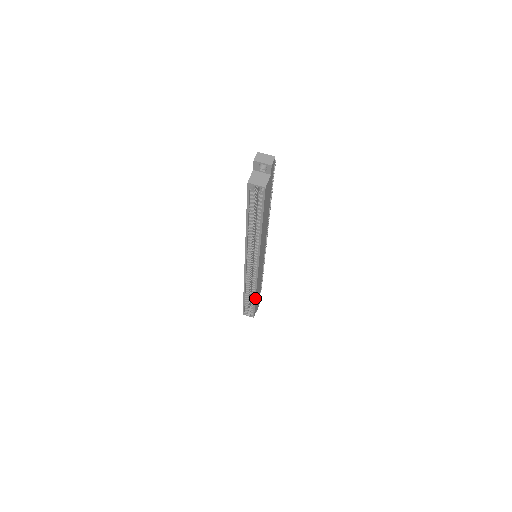
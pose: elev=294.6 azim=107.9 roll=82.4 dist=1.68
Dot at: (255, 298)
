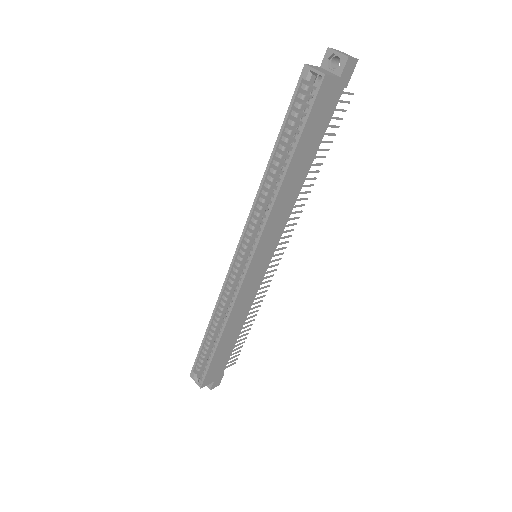
Dot at: (219, 339)
